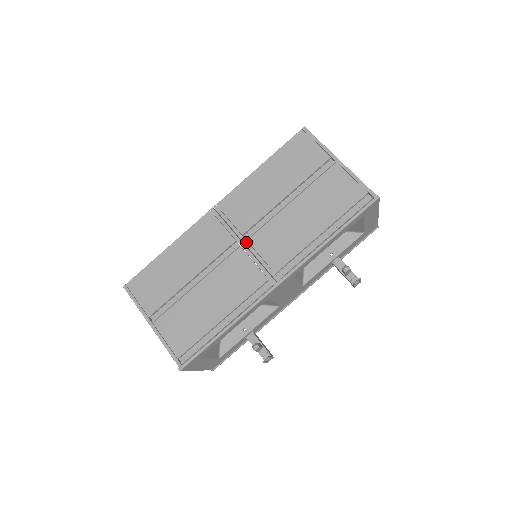
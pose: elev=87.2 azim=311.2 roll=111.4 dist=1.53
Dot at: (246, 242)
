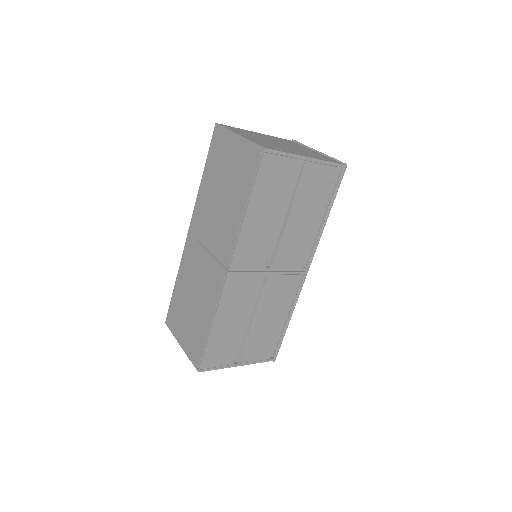
Dot at: (272, 269)
